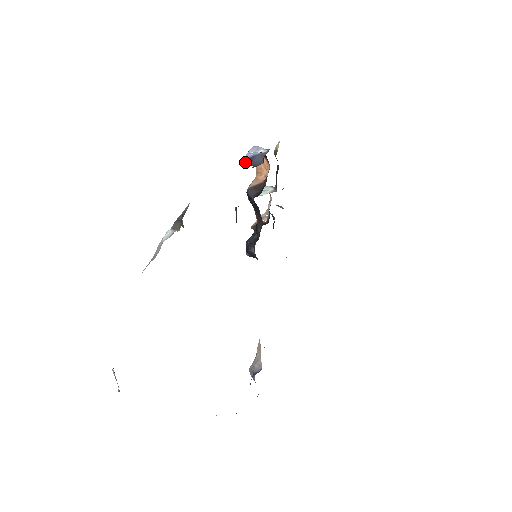
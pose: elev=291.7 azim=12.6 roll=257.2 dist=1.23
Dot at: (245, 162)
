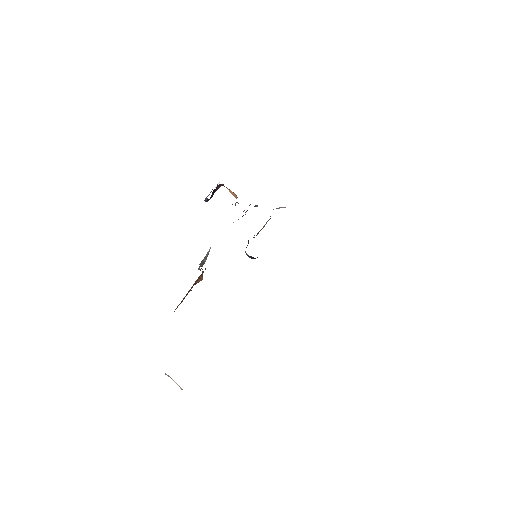
Dot at: (205, 200)
